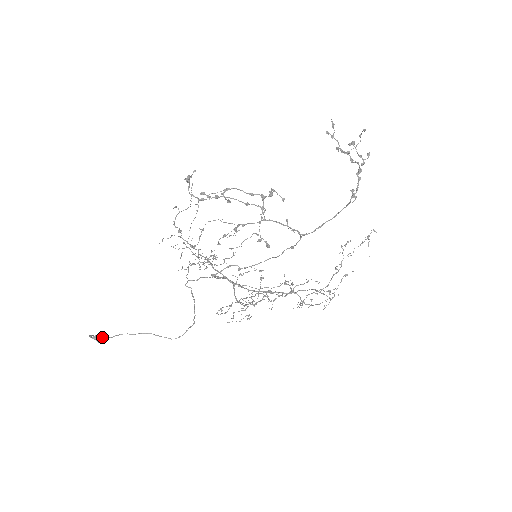
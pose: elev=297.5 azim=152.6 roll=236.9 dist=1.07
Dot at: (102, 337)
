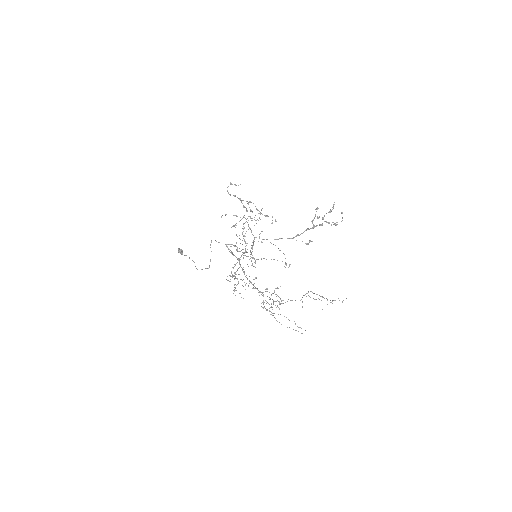
Dot at: (181, 251)
